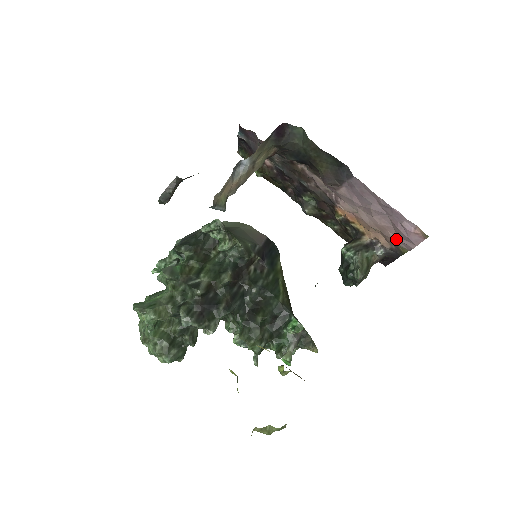
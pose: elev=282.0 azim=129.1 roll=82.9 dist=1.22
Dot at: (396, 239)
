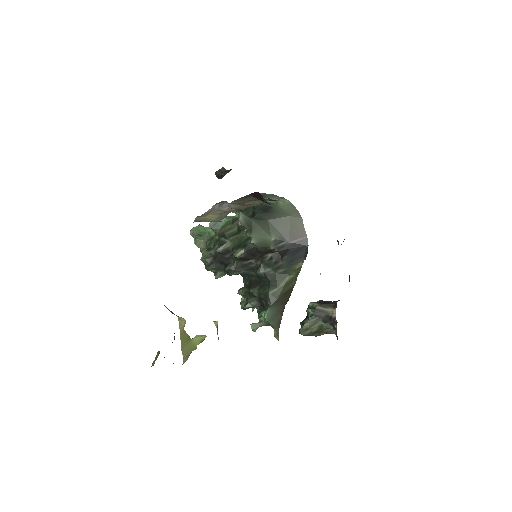
Dot at: occluded
